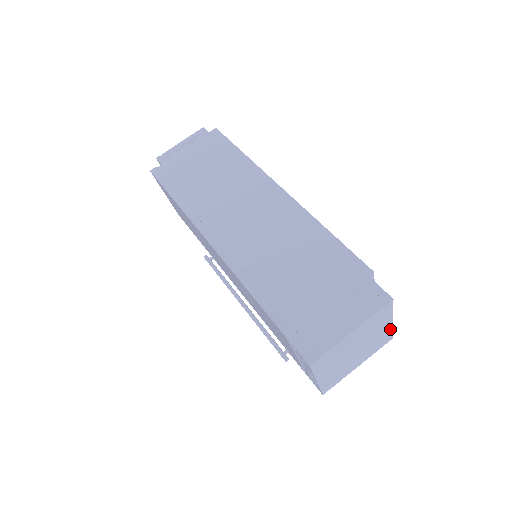
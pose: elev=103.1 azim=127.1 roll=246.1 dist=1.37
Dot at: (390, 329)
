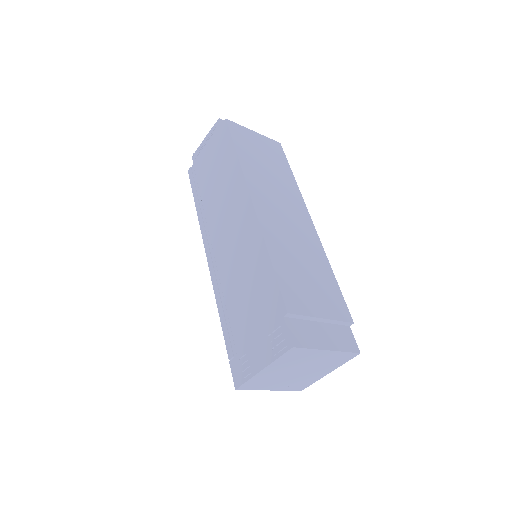
Dot at: (338, 352)
